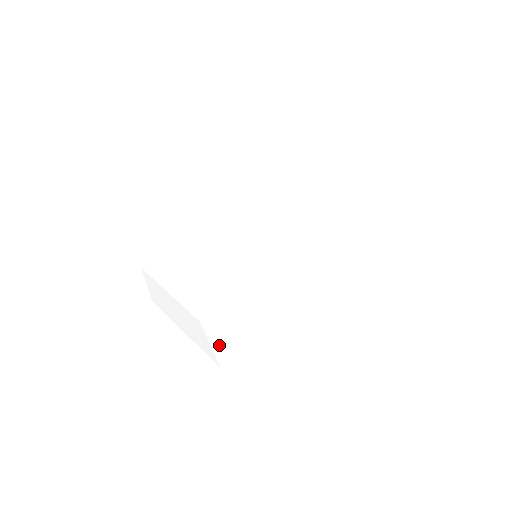
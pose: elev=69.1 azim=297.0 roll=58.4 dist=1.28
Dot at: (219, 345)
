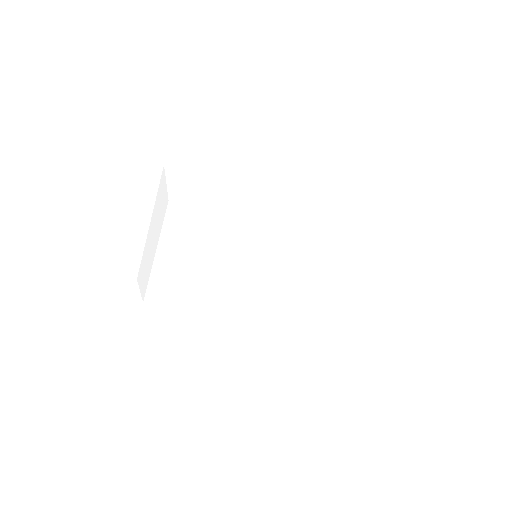
Dot at: occluded
